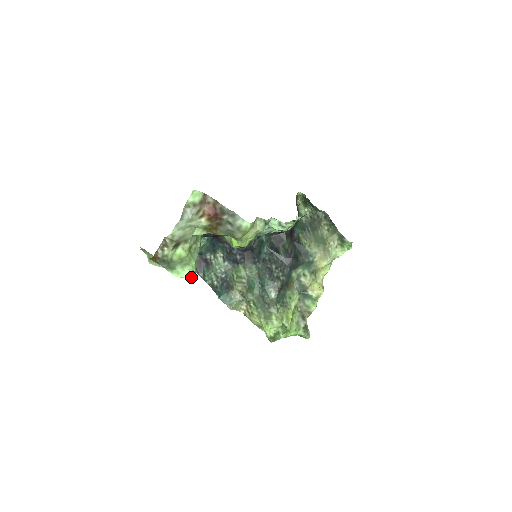
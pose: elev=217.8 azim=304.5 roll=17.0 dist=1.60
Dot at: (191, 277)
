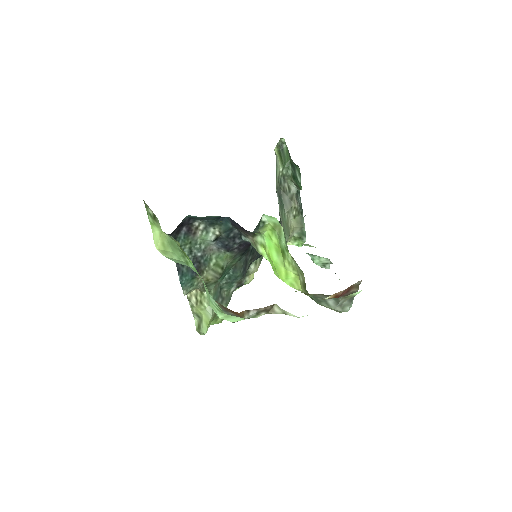
Dot at: occluded
